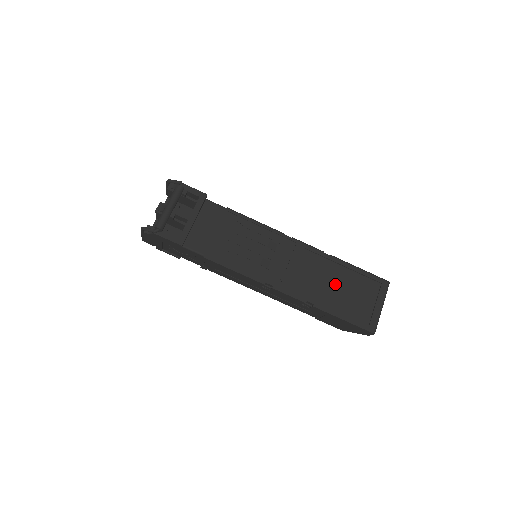
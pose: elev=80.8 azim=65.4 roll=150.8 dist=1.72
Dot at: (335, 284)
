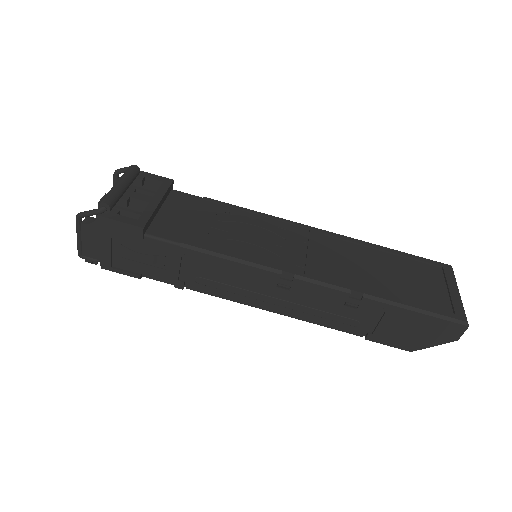
Dot at: (382, 270)
